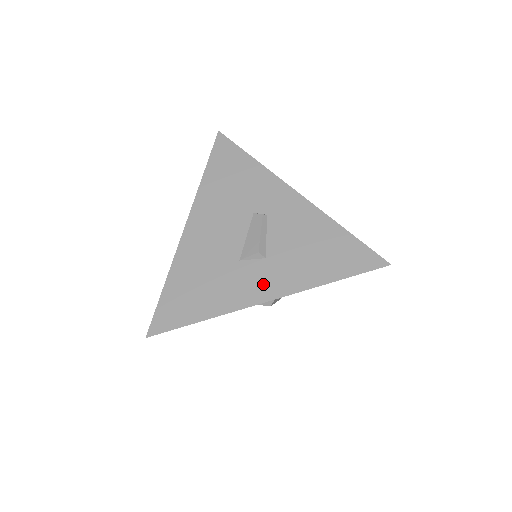
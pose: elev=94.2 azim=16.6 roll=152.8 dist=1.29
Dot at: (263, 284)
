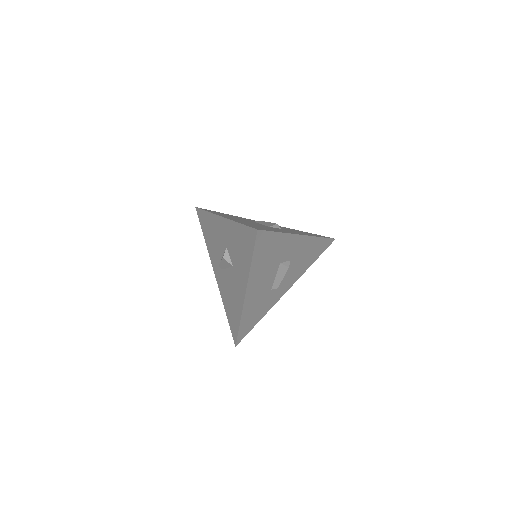
Dot at: occluded
